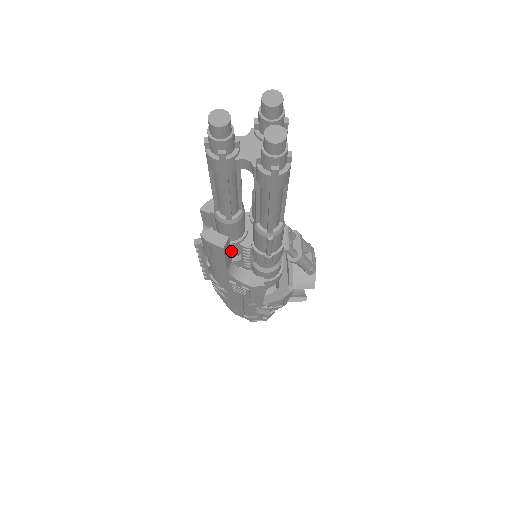
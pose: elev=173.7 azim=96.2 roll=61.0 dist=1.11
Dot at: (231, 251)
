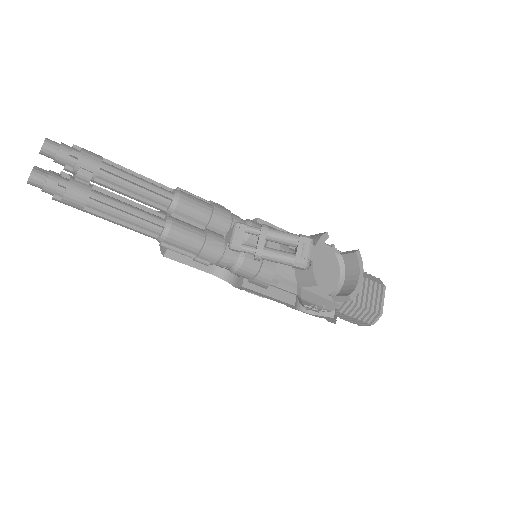
Dot at: occluded
